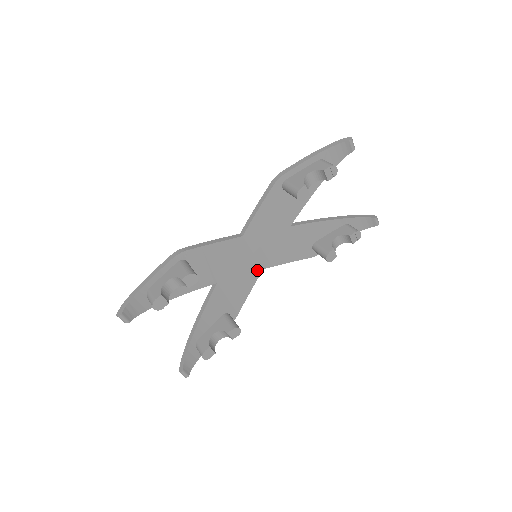
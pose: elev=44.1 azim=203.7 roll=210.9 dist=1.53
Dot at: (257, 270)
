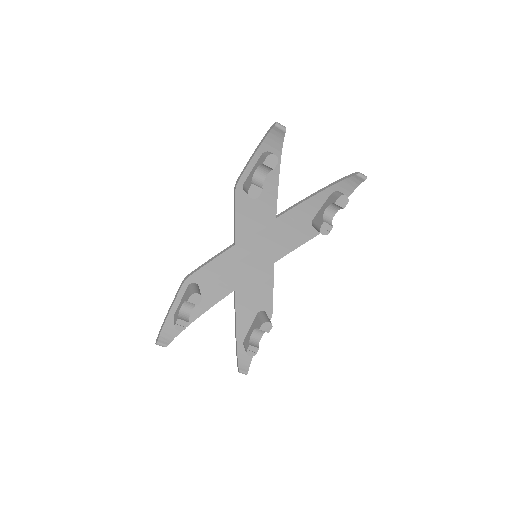
Dot at: (268, 266)
